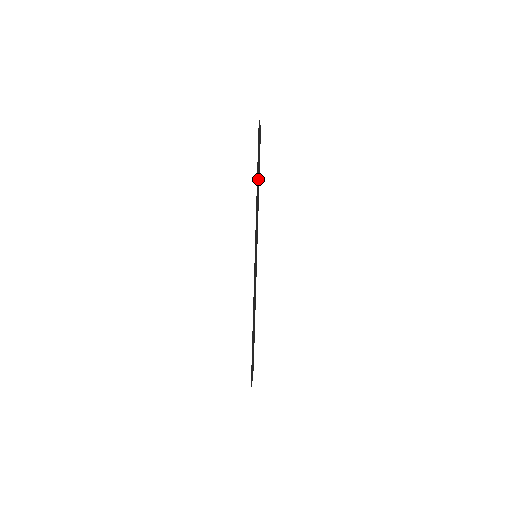
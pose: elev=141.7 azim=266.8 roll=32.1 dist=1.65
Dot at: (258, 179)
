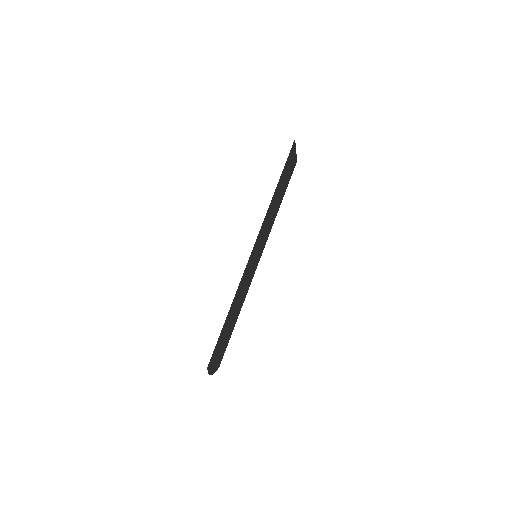
Dot at: (280, 194)
